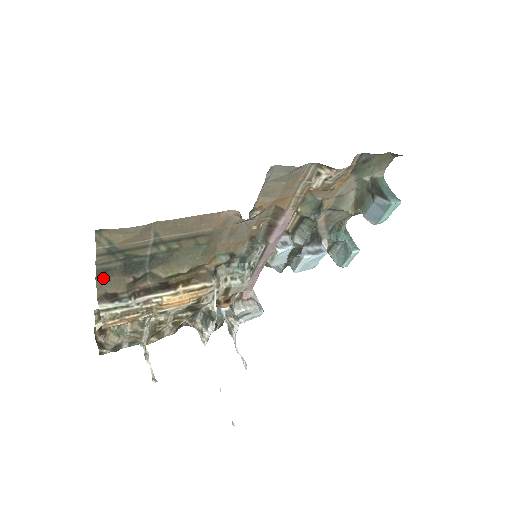
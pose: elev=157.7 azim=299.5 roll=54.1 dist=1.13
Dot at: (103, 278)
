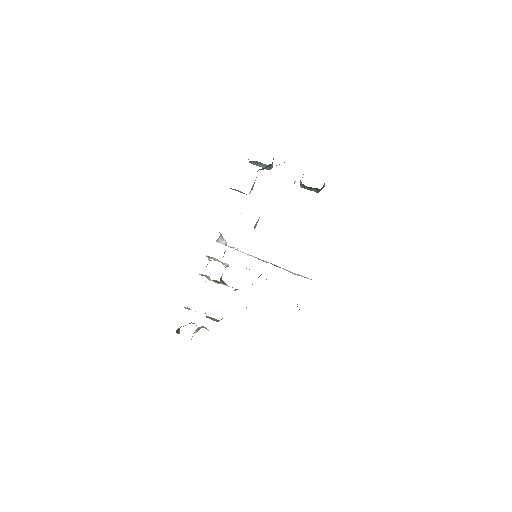
Dot at: occluded
